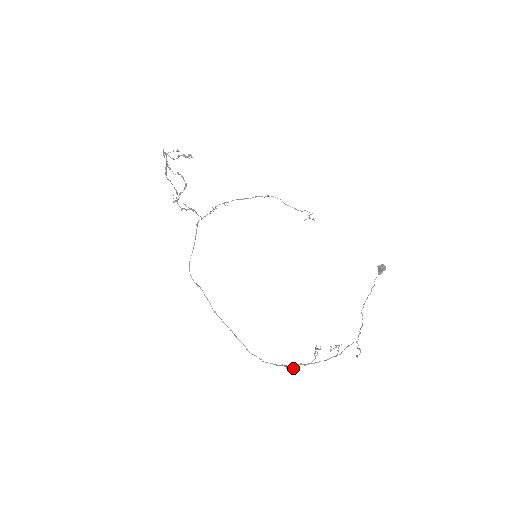
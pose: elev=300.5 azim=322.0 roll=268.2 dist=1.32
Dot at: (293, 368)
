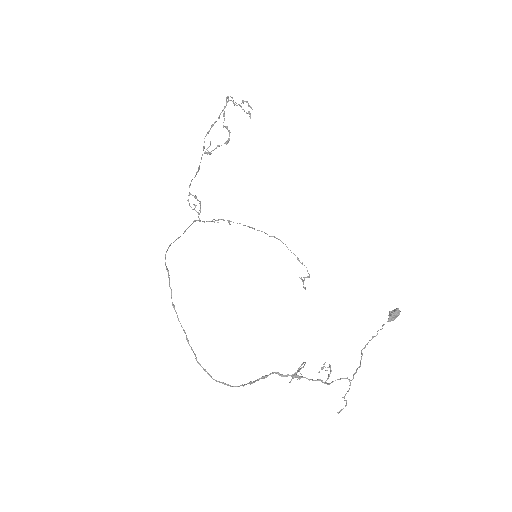
Dot at: (264, 376)
